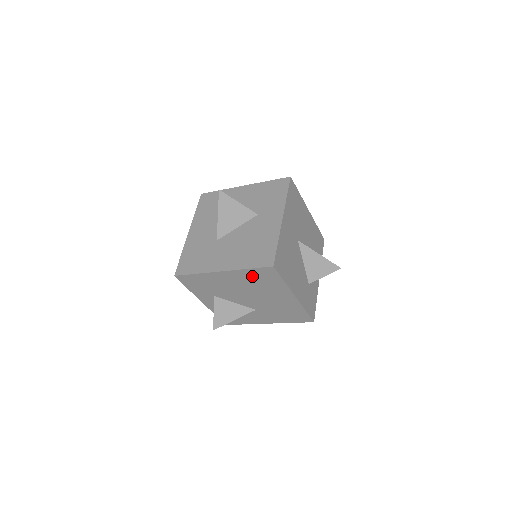
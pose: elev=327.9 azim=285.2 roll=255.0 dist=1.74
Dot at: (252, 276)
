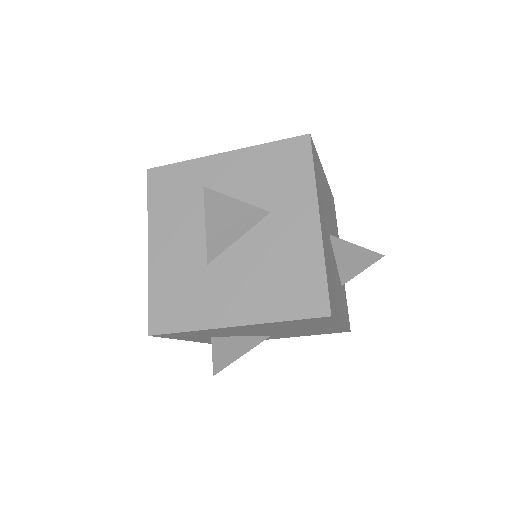
Dot at: (286, 323)
